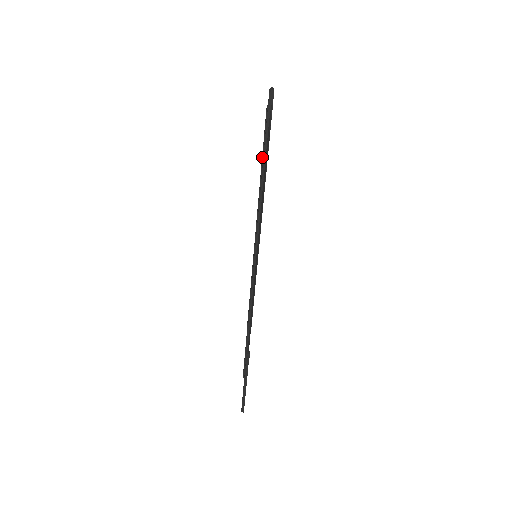
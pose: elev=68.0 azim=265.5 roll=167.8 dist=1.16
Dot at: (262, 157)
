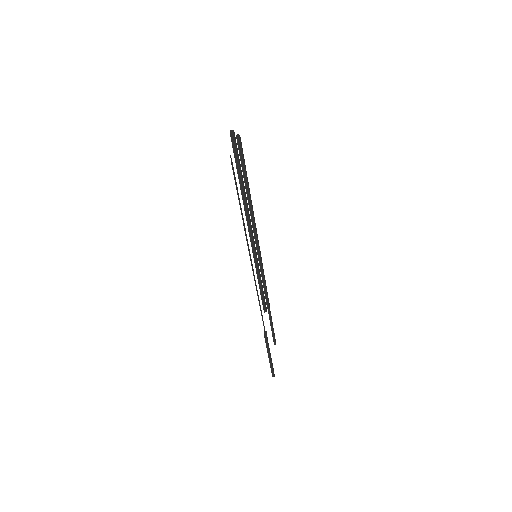
Dot at: (243, 176)
